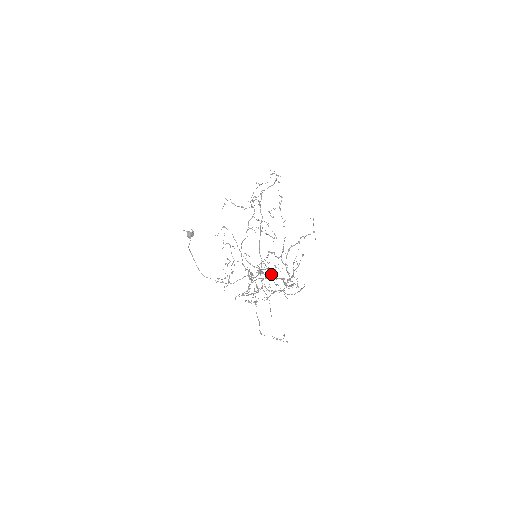
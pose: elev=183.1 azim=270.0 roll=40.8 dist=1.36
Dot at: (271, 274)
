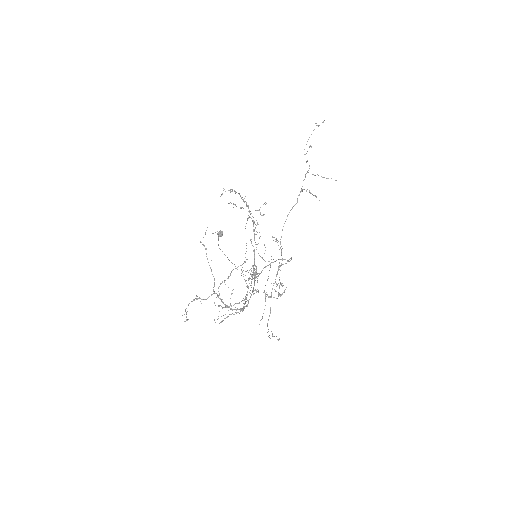
Dot at: (290, 260)
